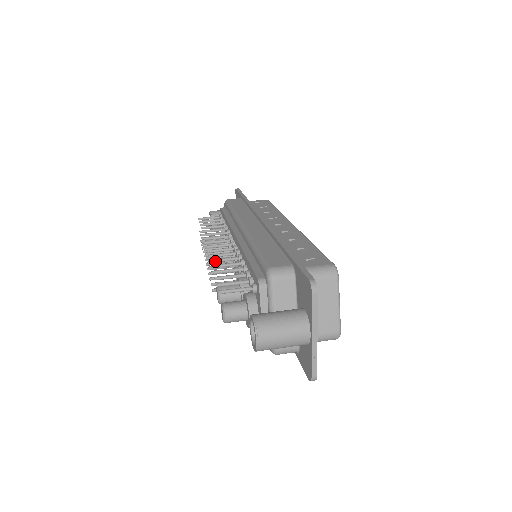
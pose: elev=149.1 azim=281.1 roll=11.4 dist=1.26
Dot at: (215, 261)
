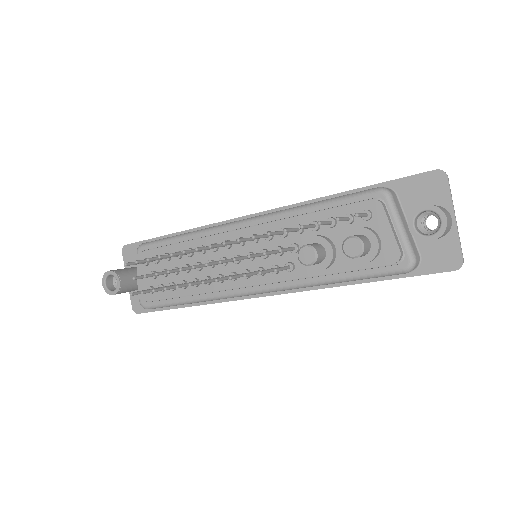
Dot at: (272, 233)
